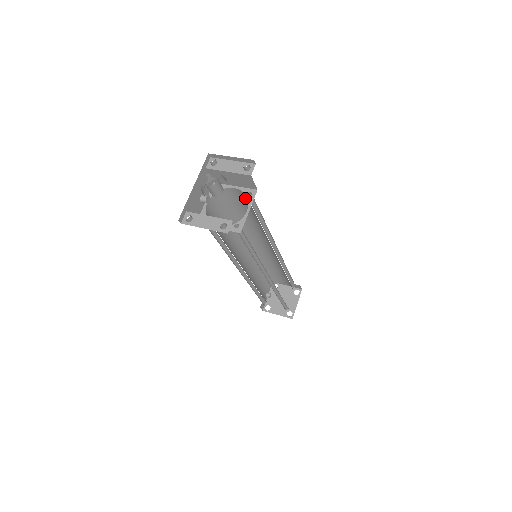
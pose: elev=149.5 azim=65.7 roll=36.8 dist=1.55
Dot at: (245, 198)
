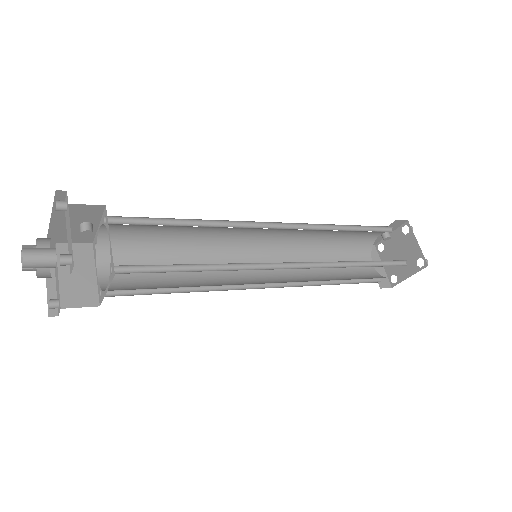
Dot at: occluded
